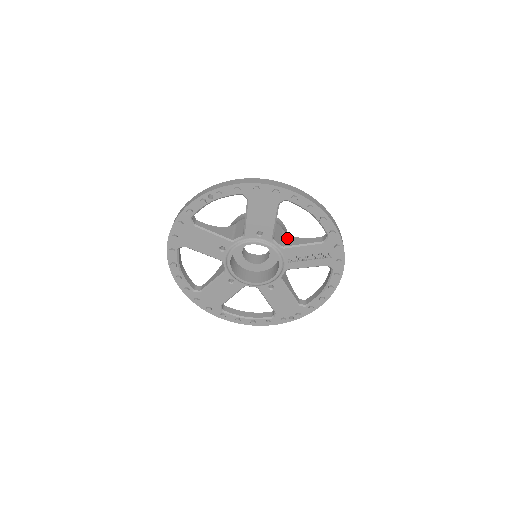
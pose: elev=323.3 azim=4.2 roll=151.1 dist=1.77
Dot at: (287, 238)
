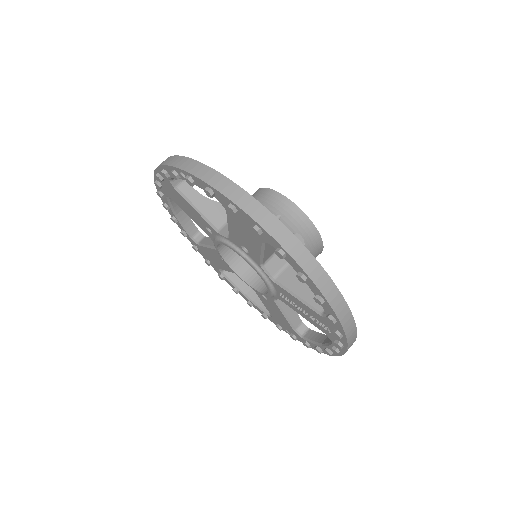
Dot at: occluded
